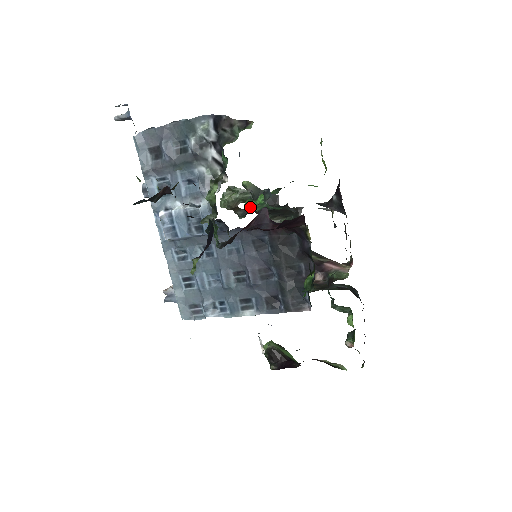
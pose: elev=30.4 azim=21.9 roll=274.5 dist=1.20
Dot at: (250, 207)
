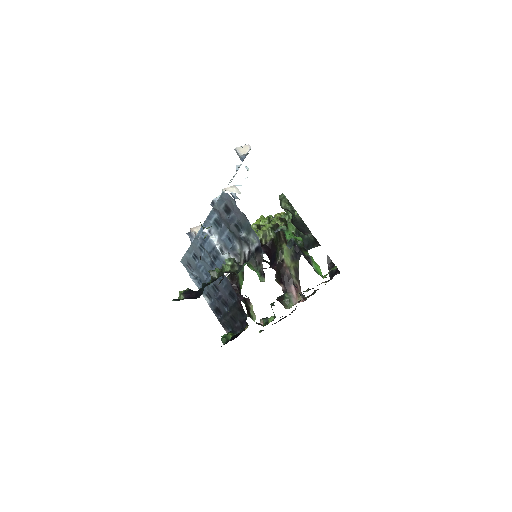
Dot at: (282, 230)
